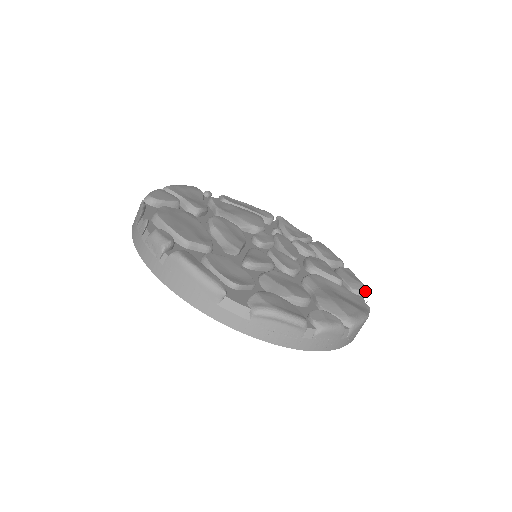
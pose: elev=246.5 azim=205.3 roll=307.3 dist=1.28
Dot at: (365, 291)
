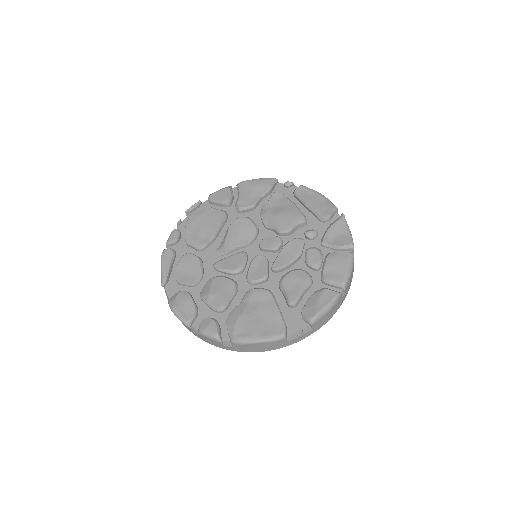
Dot at: (311, 321)
